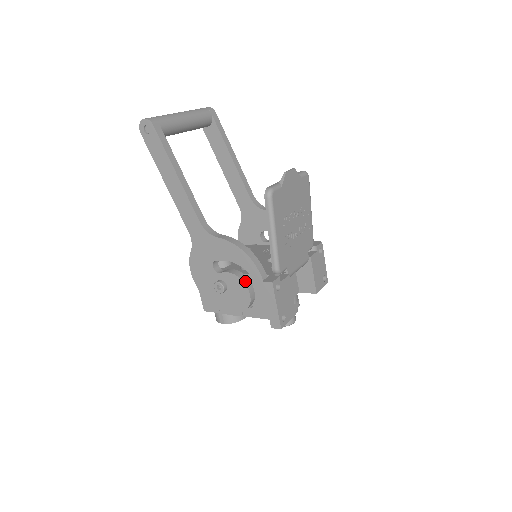
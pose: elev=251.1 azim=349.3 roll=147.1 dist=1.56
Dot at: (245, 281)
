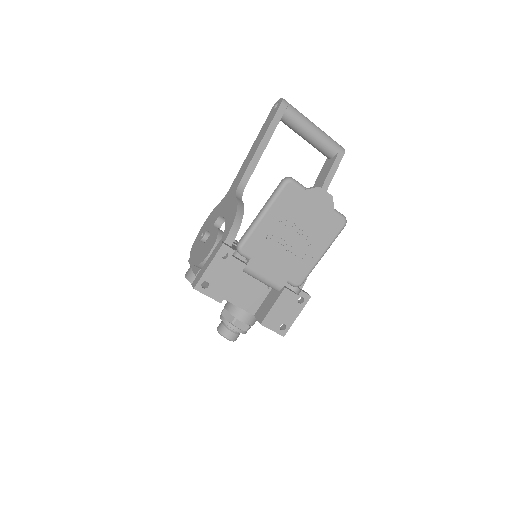
Dot at: (218, 241)
